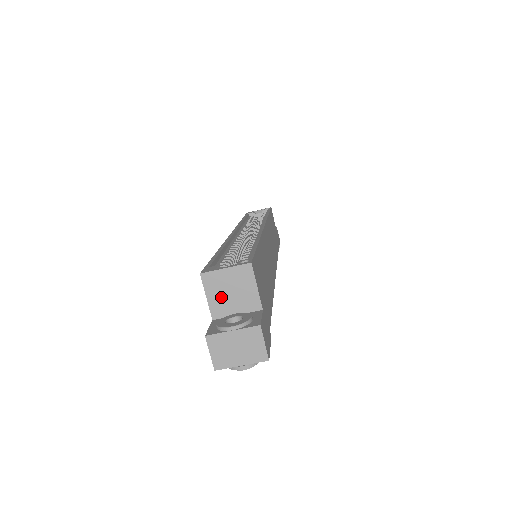
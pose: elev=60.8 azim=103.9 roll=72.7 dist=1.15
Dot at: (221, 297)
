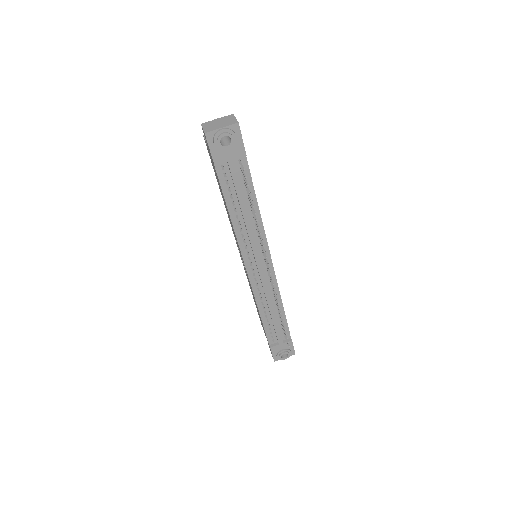
Dot at: occluded
